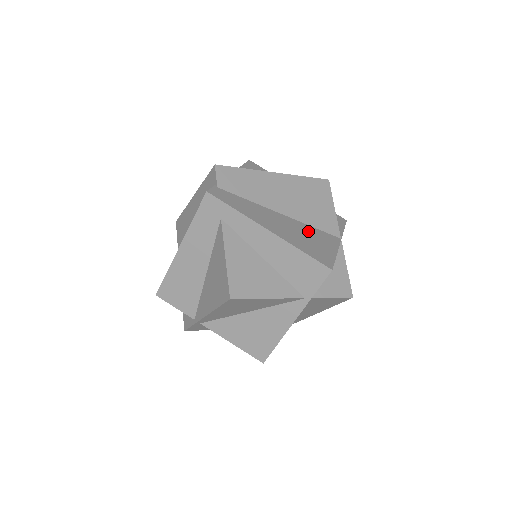
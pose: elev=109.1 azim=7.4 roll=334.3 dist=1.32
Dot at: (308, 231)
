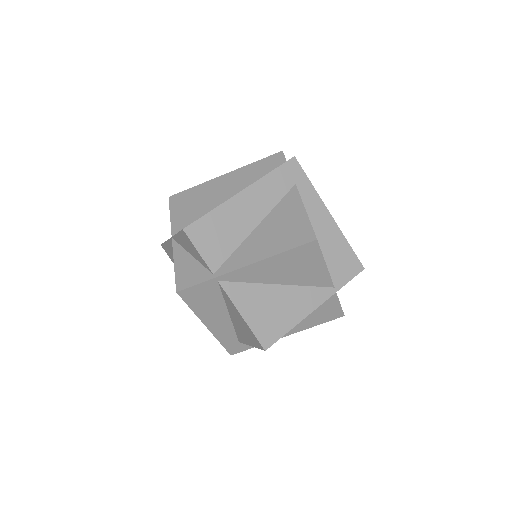
Dot at: occluded
